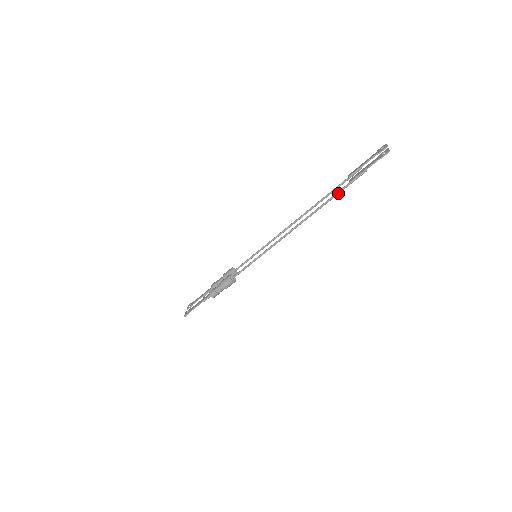
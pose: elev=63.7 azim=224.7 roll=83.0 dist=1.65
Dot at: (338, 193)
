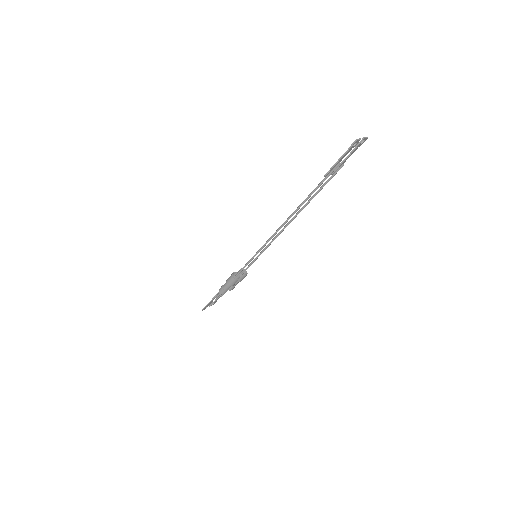
Dot at: (315, 189)
